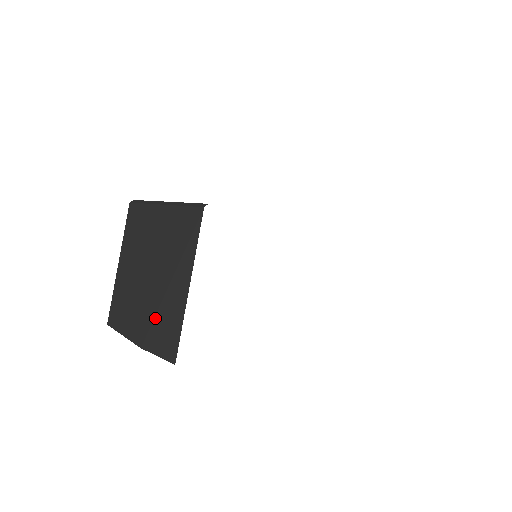
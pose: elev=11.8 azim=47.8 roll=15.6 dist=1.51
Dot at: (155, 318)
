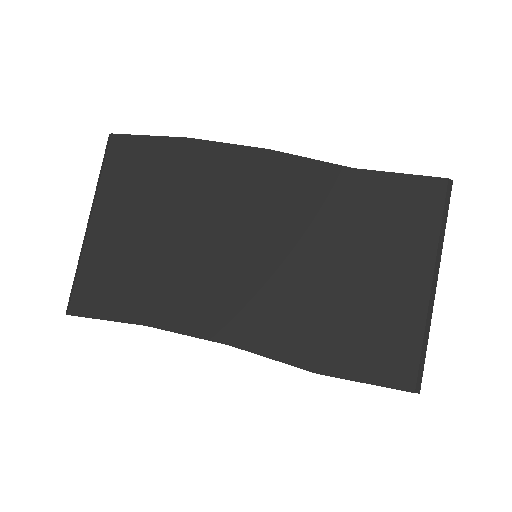
Dot at: occluded
